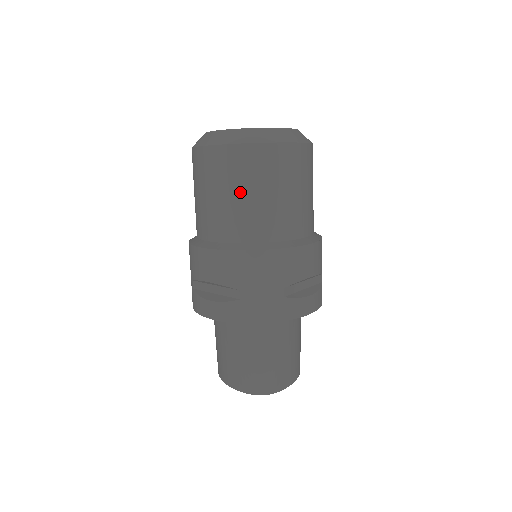
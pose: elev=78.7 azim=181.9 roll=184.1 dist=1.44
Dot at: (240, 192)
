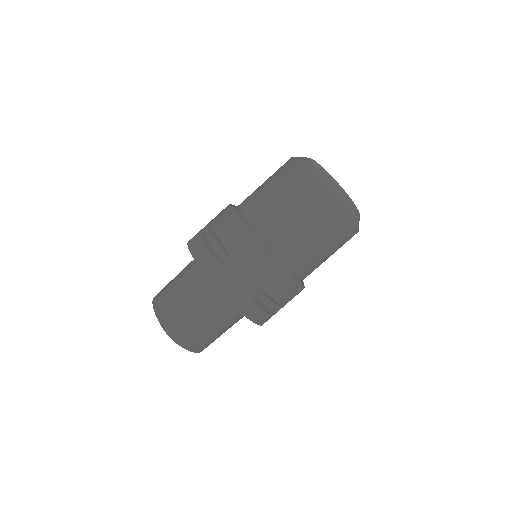
Dot at: (295, 210)
